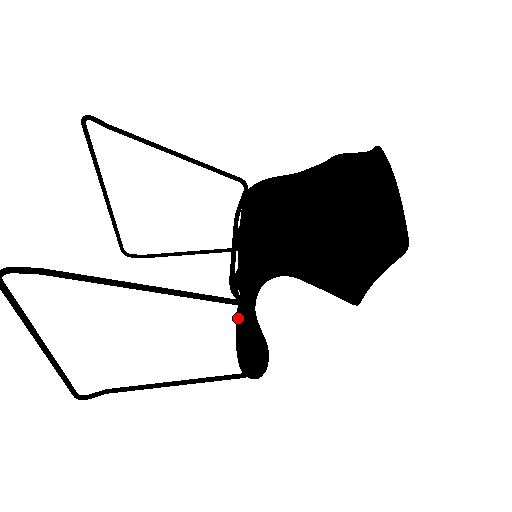
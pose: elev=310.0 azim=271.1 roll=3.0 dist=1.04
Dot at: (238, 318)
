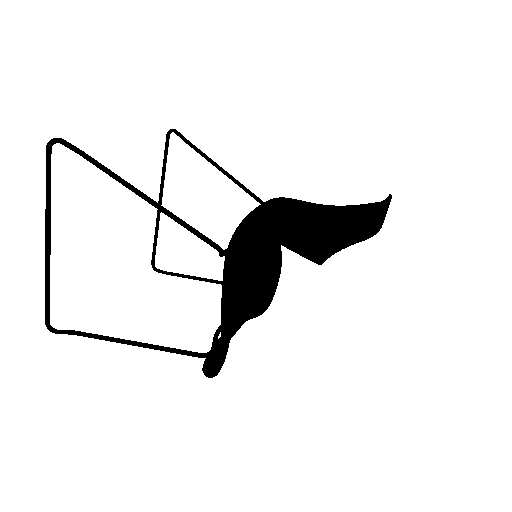
Dot at: occluded
